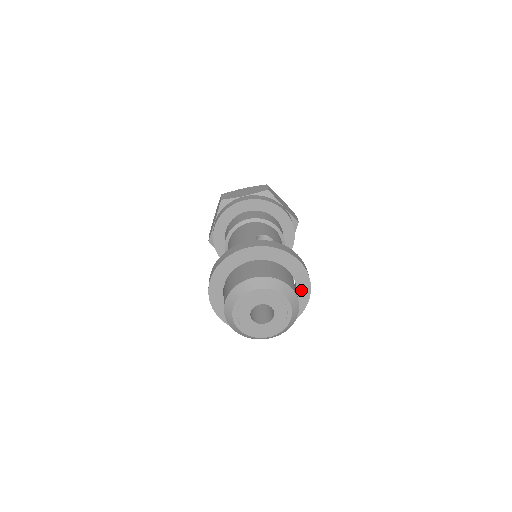
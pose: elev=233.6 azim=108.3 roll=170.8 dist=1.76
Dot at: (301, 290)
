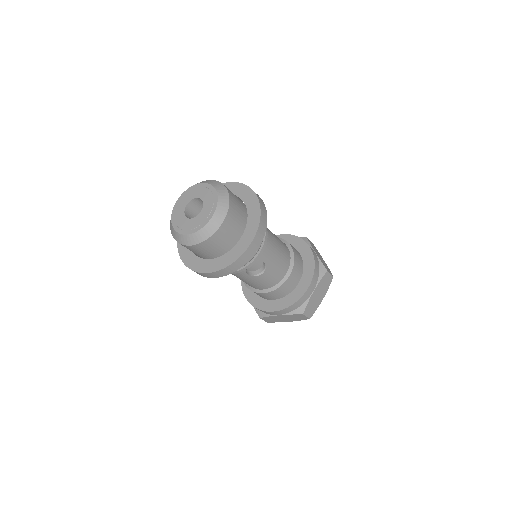
Dot at: (242, 194)
